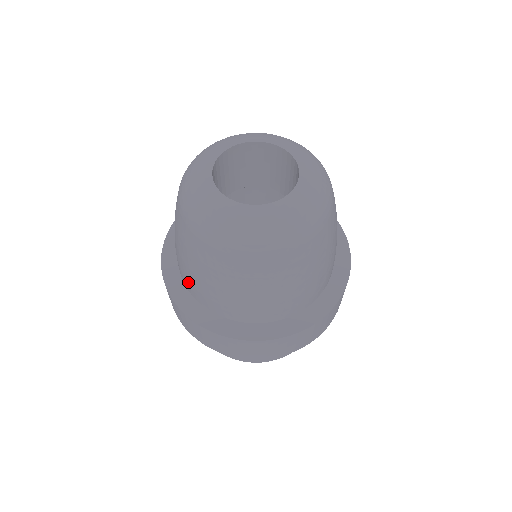
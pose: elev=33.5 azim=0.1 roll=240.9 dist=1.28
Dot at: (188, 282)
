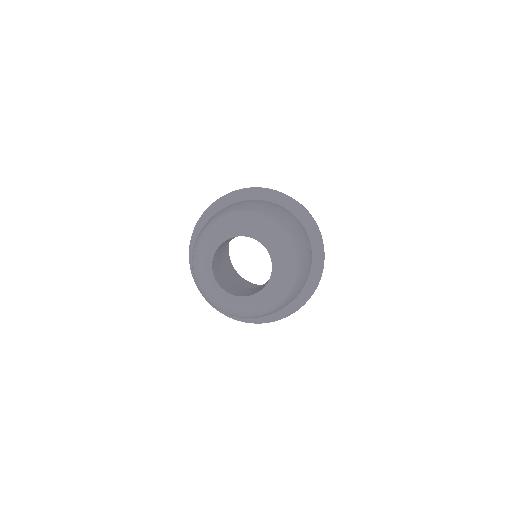
Dot at: occluded
